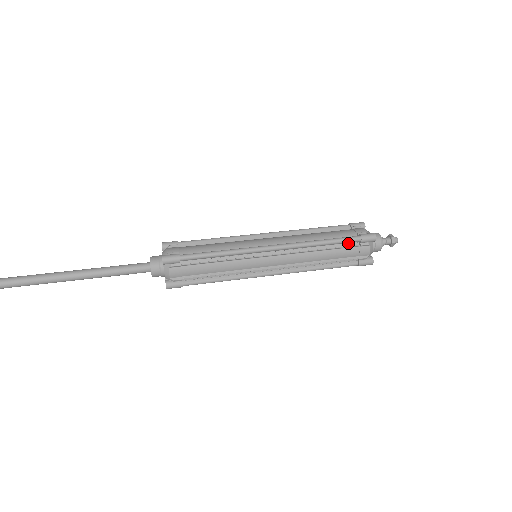
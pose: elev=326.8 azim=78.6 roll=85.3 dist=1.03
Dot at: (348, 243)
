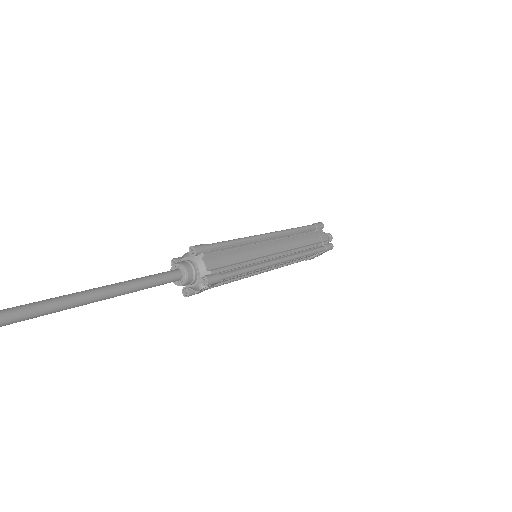
Dot at: (310, 230)
